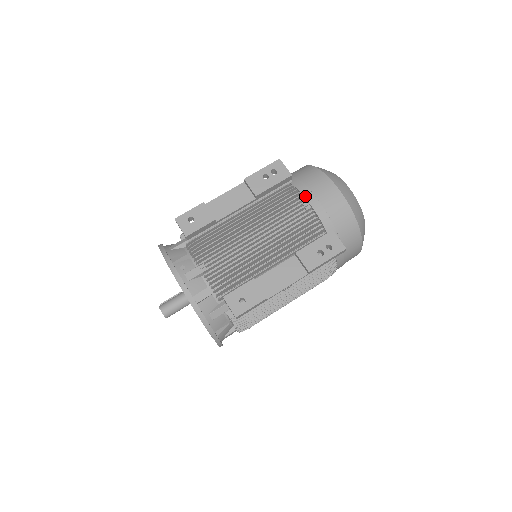
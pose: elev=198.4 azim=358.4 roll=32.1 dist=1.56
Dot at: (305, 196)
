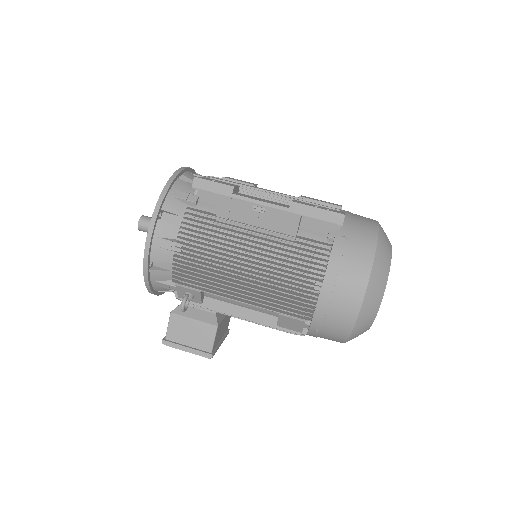
Dot at: occluded
